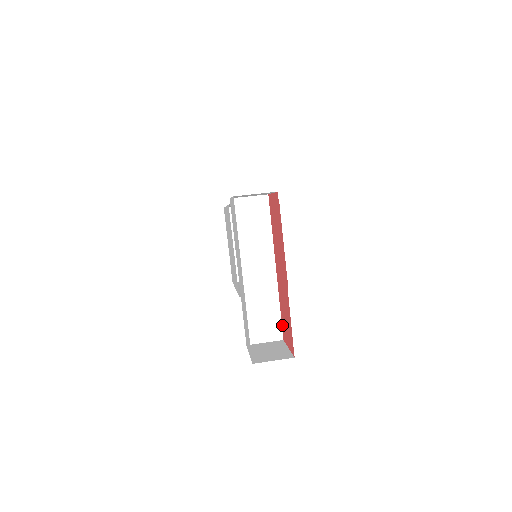
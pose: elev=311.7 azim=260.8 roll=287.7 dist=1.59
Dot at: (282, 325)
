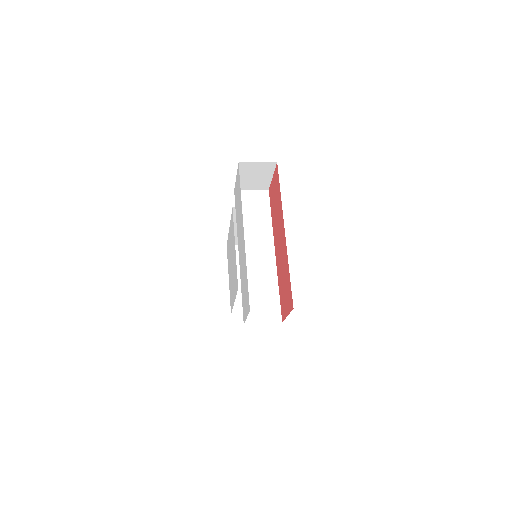
Dot at: (281, 305)
